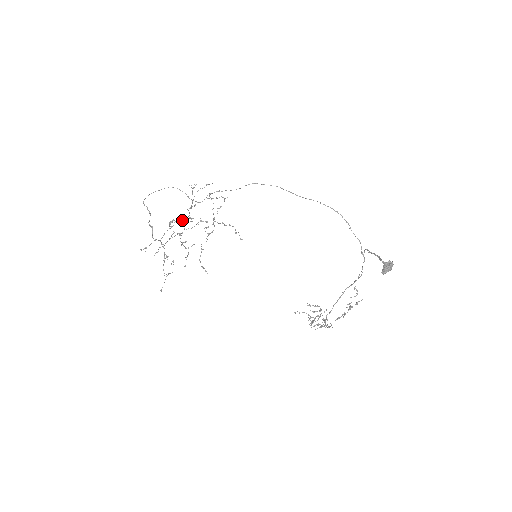
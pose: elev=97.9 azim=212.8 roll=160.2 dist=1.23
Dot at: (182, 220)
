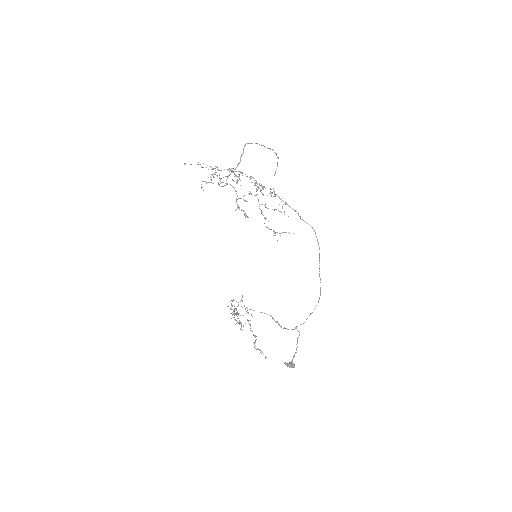
Dot at: (246, 216)
